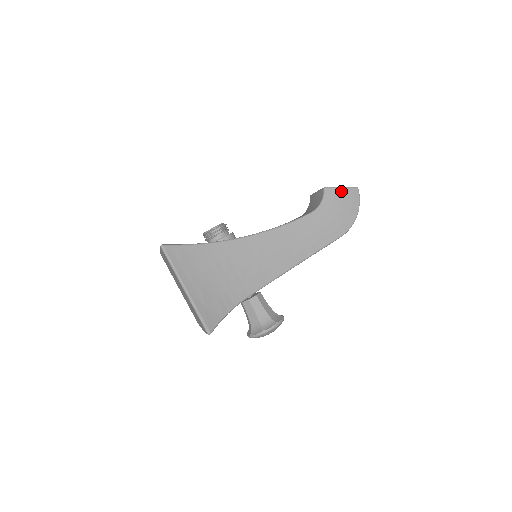
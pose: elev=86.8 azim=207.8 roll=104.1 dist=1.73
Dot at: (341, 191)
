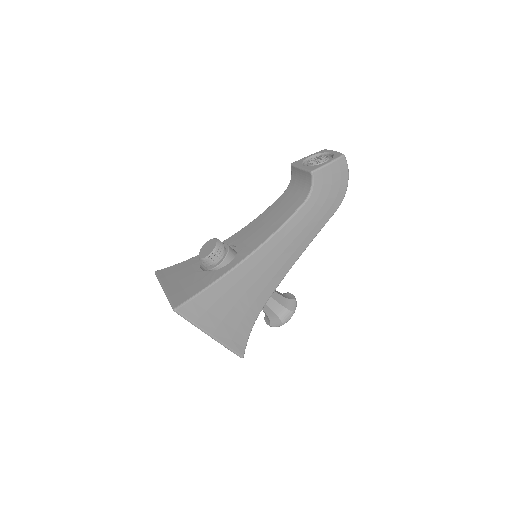
Dot at: (329, 168)
